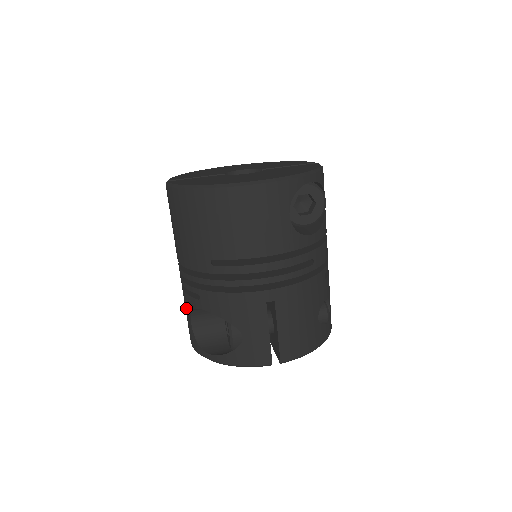
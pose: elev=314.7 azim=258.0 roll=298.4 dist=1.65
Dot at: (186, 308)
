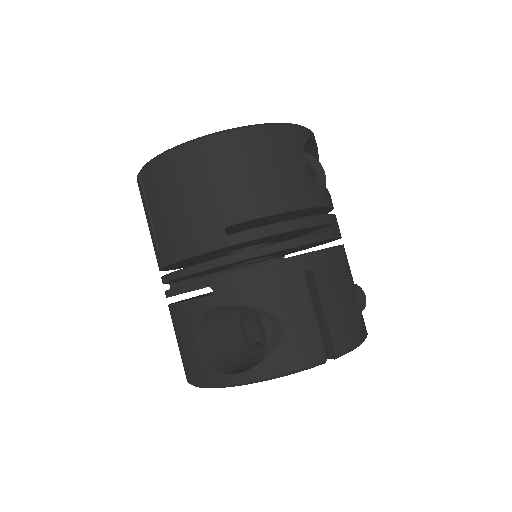
Dot at: (185, 328)
